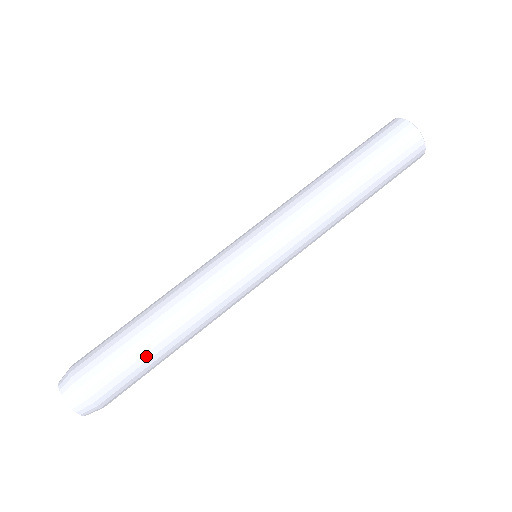
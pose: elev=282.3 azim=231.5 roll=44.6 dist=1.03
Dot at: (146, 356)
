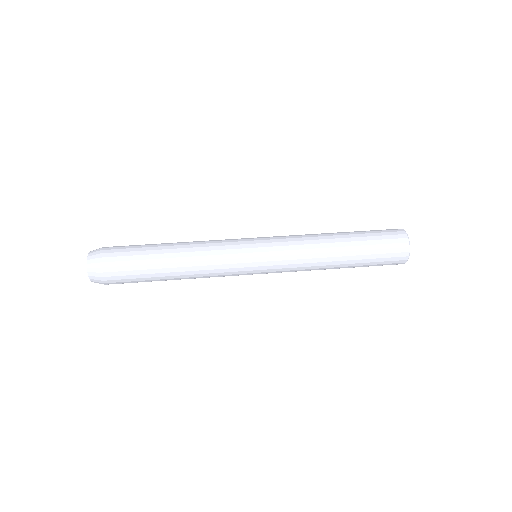
Dot at: (149, 256)
